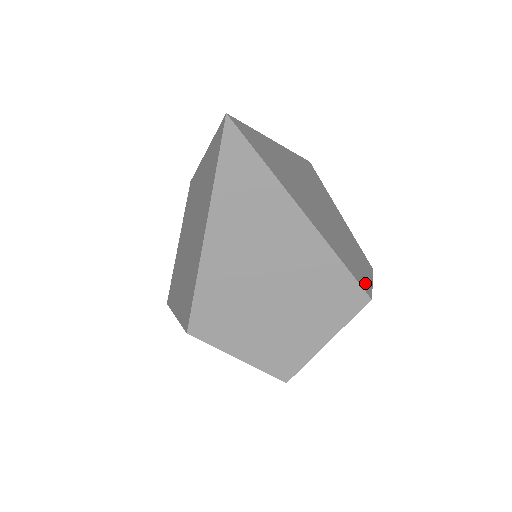
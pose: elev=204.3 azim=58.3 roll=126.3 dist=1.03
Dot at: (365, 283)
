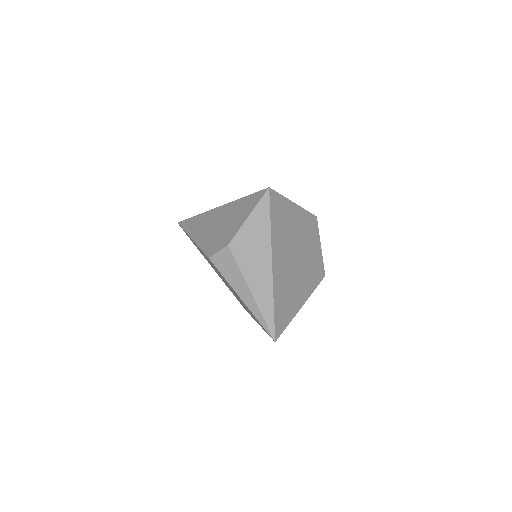
Dot at: (321, 267)
